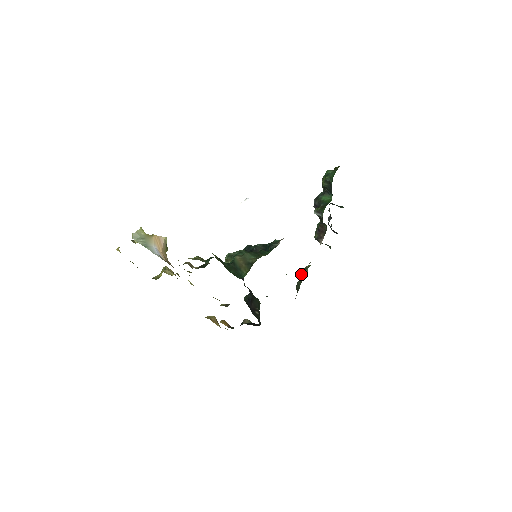
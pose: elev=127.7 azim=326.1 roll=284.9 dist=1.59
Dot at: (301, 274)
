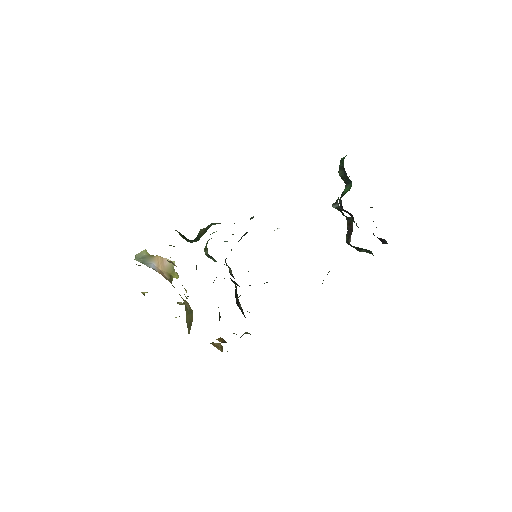
Dot at: occluded
